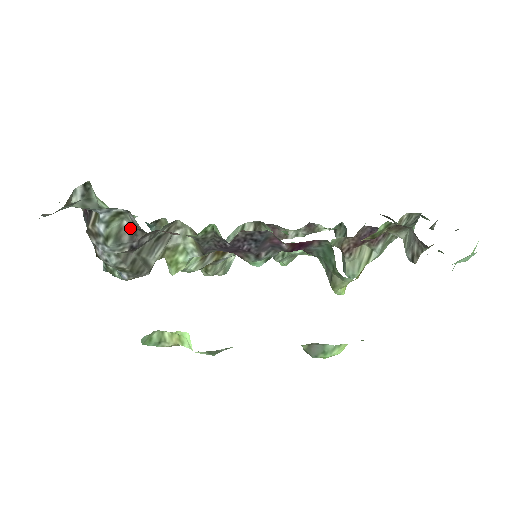
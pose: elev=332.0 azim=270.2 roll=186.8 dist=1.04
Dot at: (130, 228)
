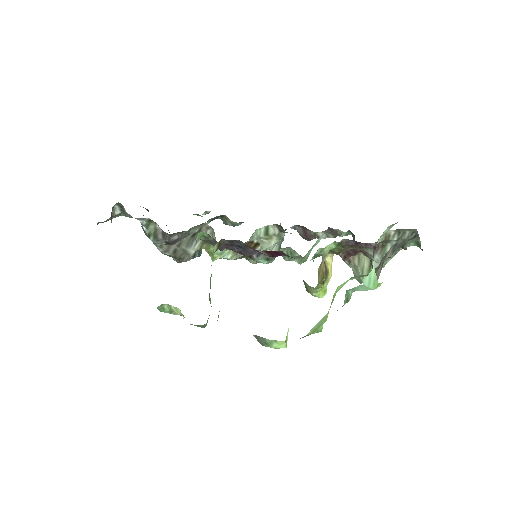
Dot at: (162, 230)
